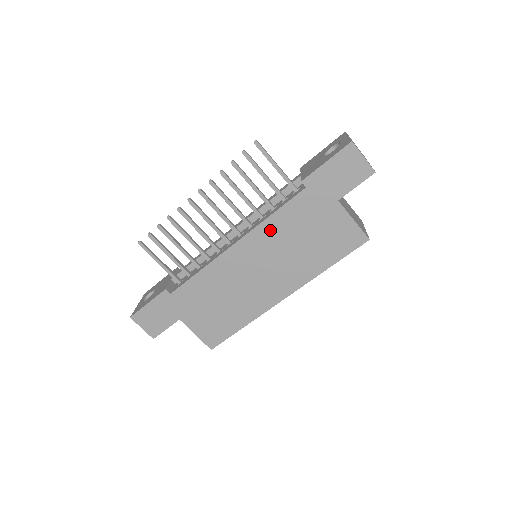
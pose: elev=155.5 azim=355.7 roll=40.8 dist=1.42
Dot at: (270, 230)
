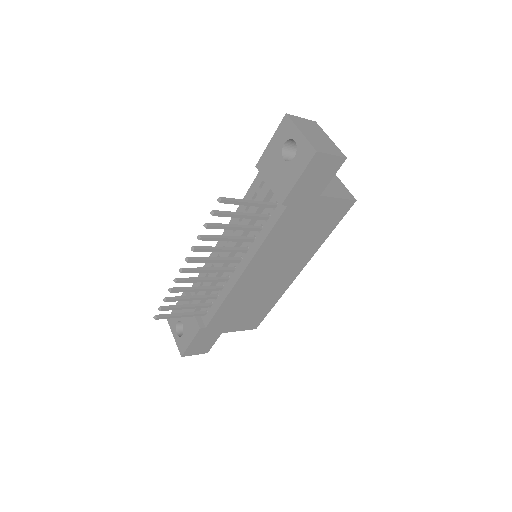
Dot at: (269, 248)
